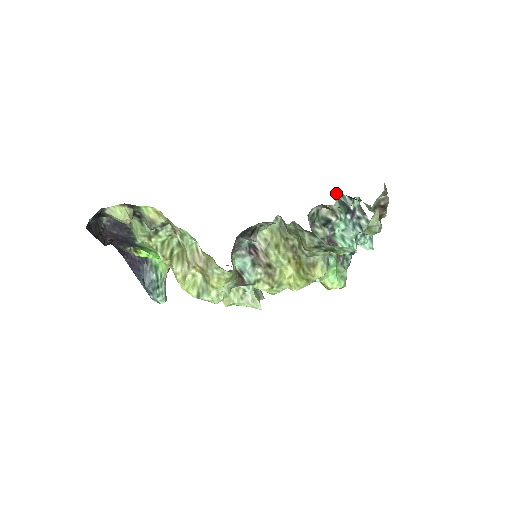
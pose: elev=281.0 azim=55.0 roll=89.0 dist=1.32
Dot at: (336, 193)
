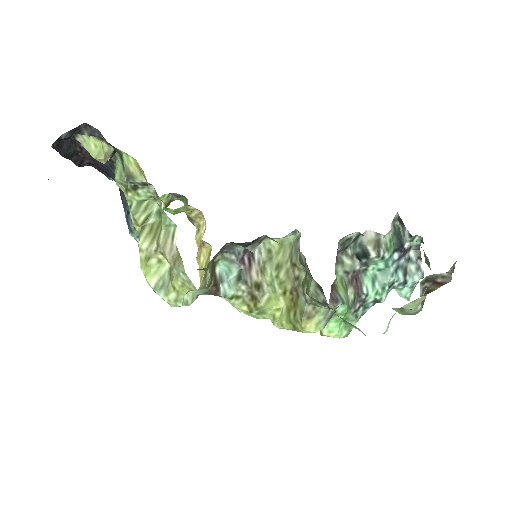
Dot at: (397, 217)
